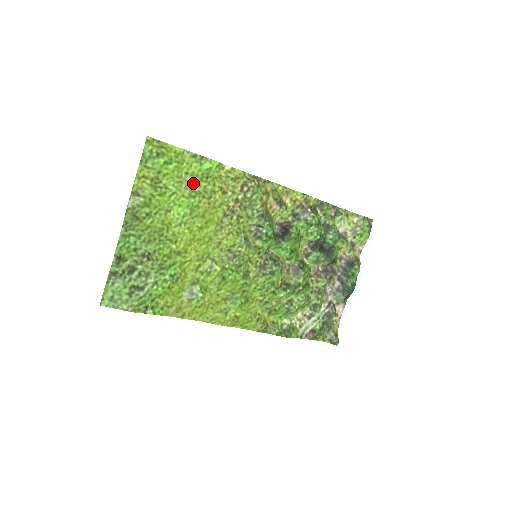
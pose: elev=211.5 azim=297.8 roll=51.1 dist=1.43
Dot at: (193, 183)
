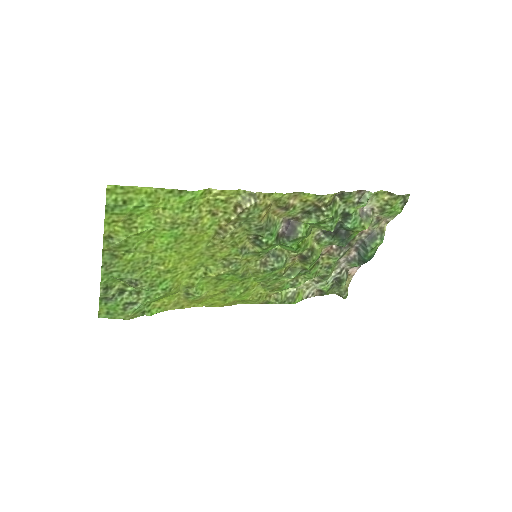
Dot at: (173, 217)
